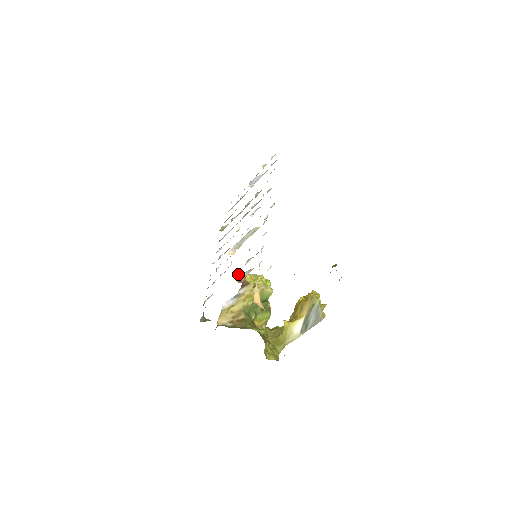
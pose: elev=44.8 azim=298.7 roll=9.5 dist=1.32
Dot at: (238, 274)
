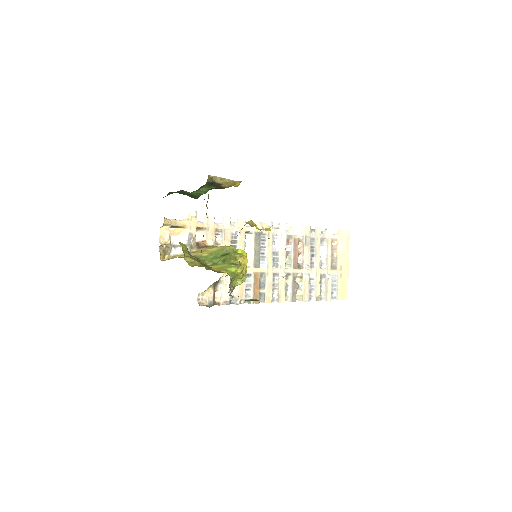
Dot at: occluded
